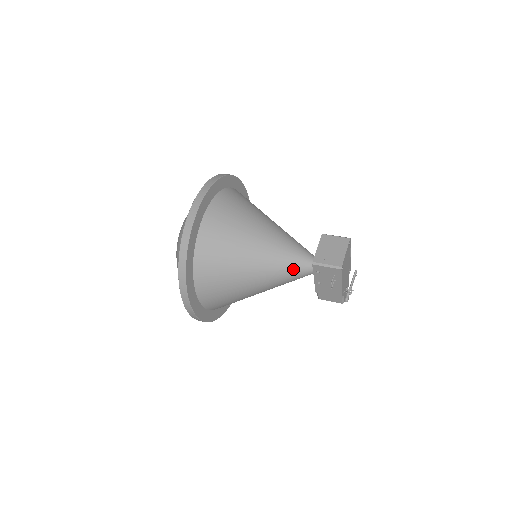
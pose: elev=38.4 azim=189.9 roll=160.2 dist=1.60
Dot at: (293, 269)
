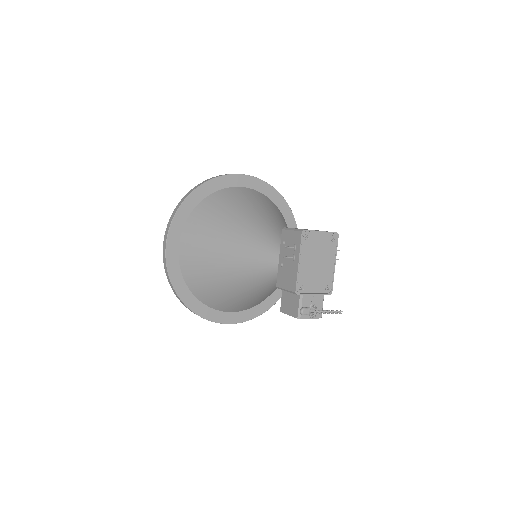
Dot at: (270, 249)
